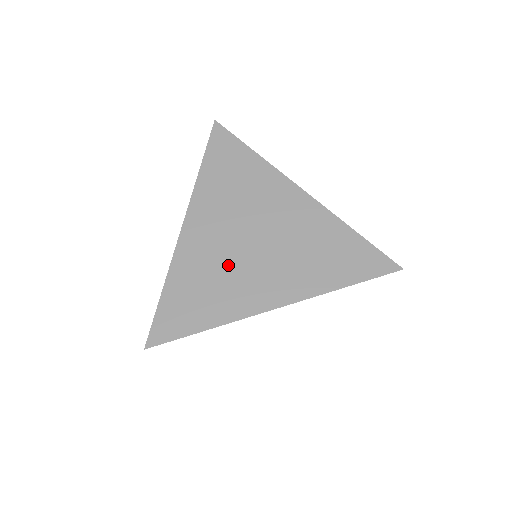
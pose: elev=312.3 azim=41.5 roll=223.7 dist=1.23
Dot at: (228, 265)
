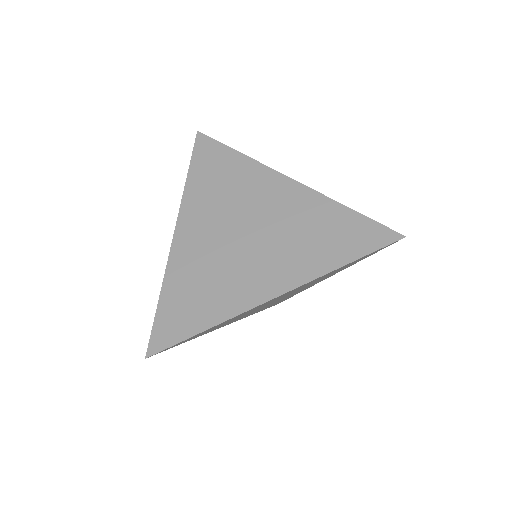
Dot at: (223, 262)
